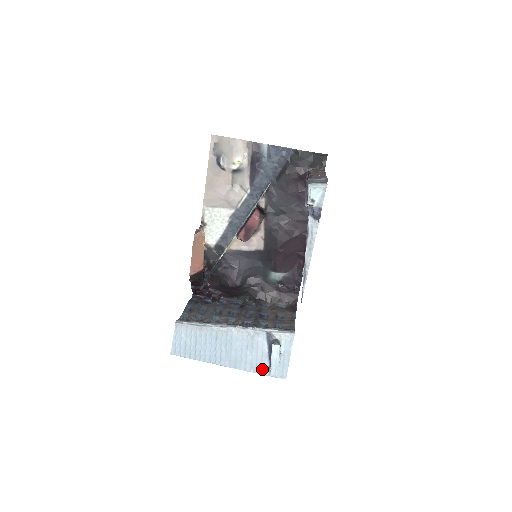
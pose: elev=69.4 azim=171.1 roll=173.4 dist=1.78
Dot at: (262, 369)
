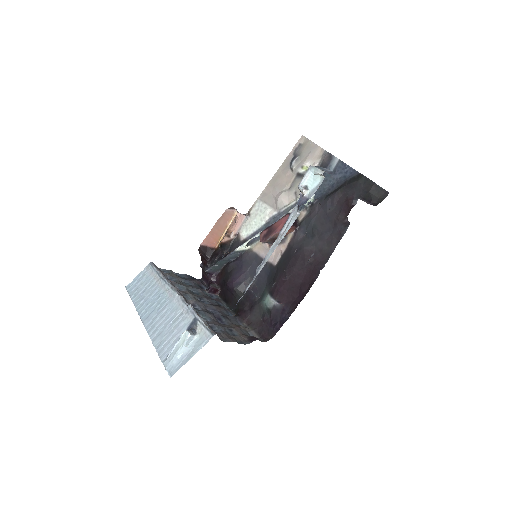
Dot at: (164, 351)
